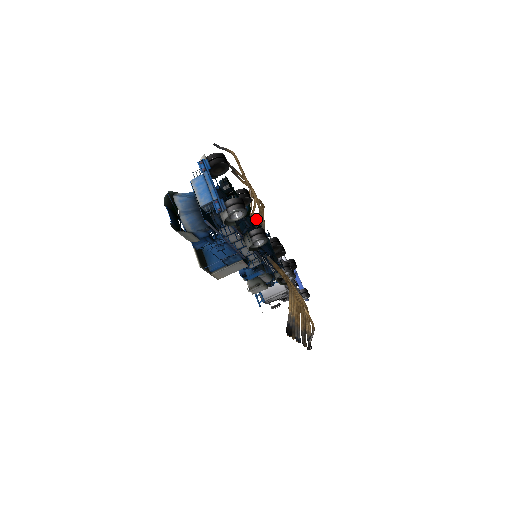
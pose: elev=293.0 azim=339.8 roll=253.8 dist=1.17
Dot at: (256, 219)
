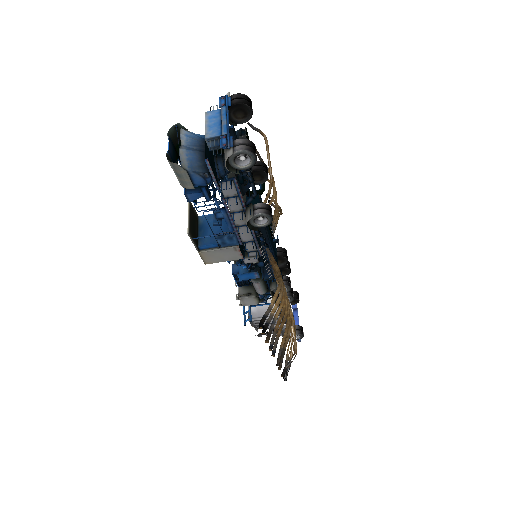
Dot at: occluded
